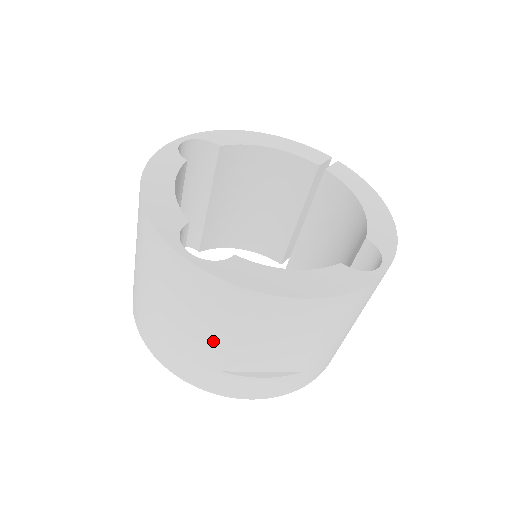
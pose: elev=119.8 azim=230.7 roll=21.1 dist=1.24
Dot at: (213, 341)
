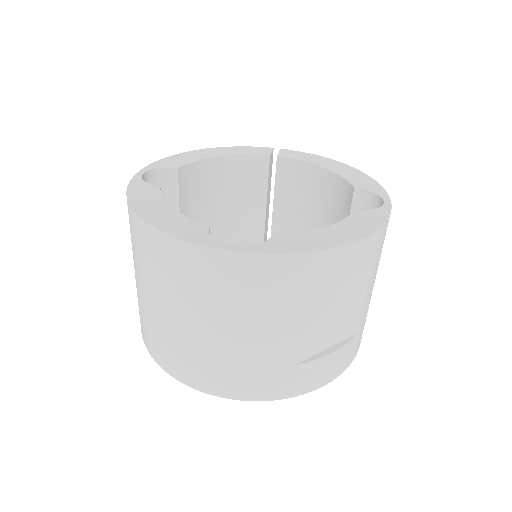
Dot at: (281, 333)
